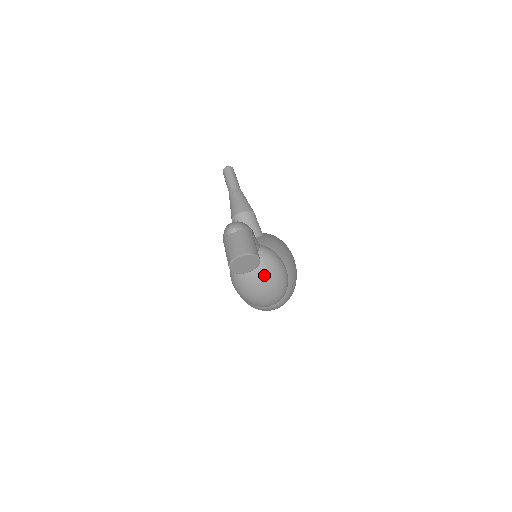
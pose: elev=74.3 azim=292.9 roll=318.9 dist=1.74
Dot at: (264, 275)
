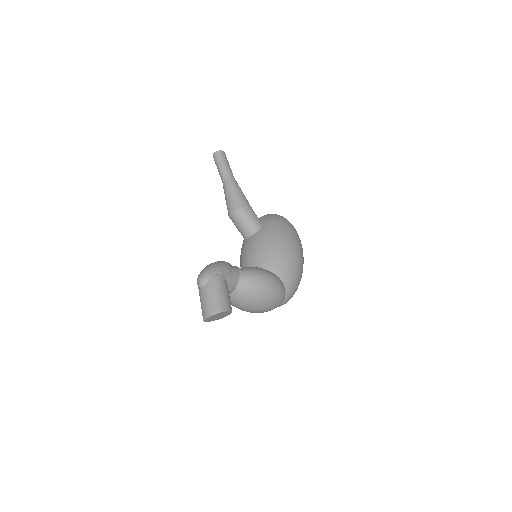
Dot at: (251, 301)
